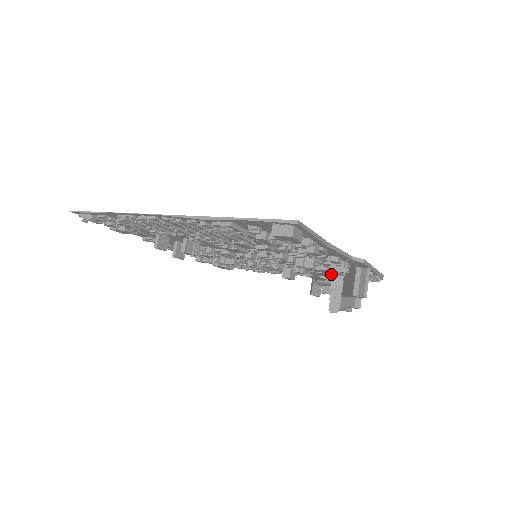
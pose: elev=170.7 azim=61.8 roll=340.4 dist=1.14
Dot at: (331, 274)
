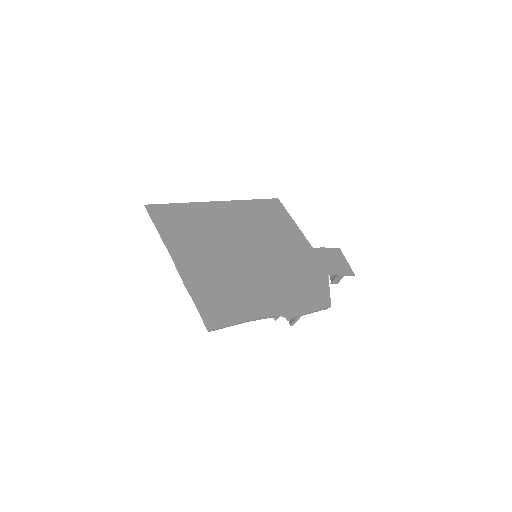
Dot at: (315, 274)
